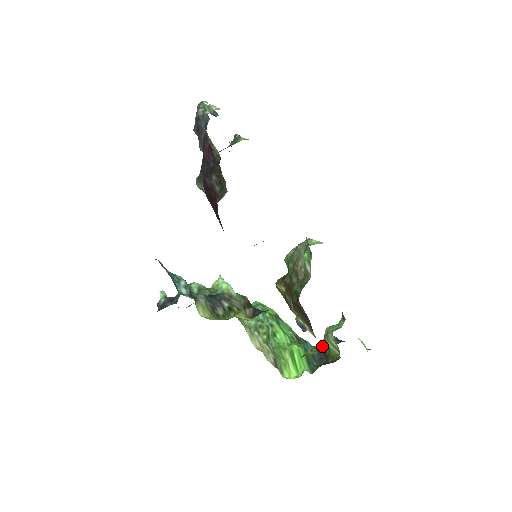
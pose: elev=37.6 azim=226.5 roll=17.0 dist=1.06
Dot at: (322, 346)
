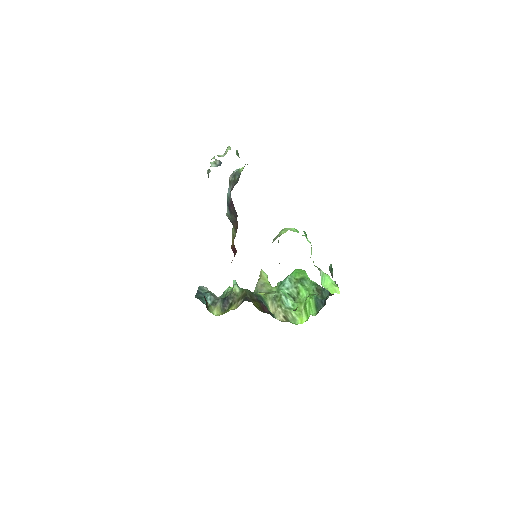
Dot at: occluded
